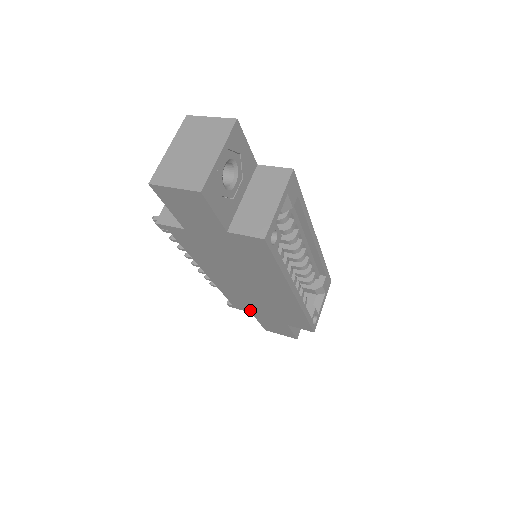
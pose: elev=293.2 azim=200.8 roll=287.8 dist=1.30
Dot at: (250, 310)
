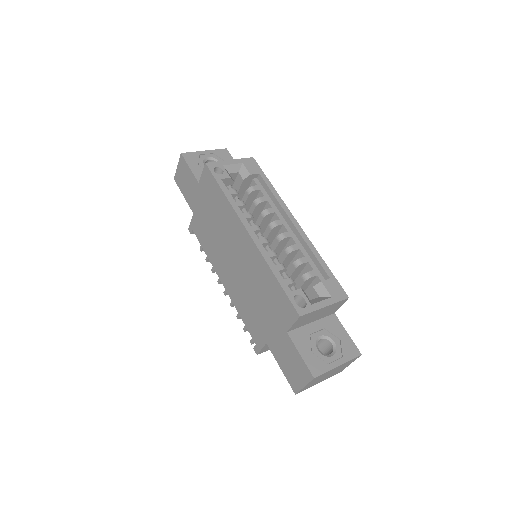
Dot at: (263, 336)
